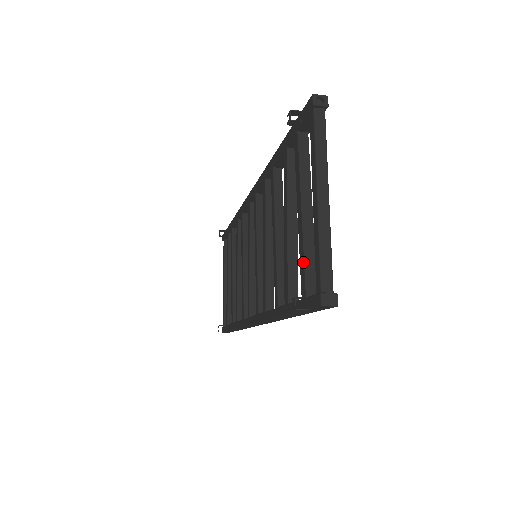
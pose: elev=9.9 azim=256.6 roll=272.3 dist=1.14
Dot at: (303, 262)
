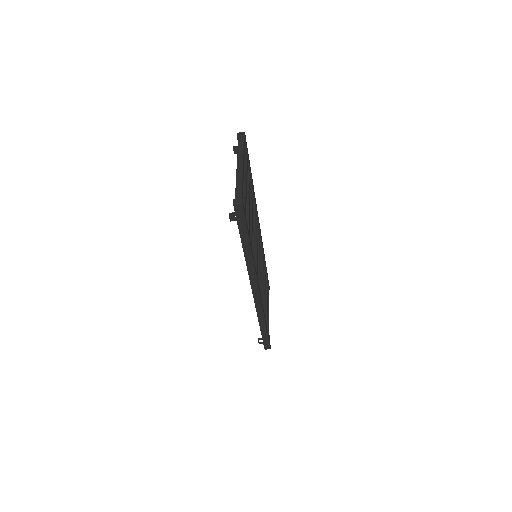
Dot at: occluded
